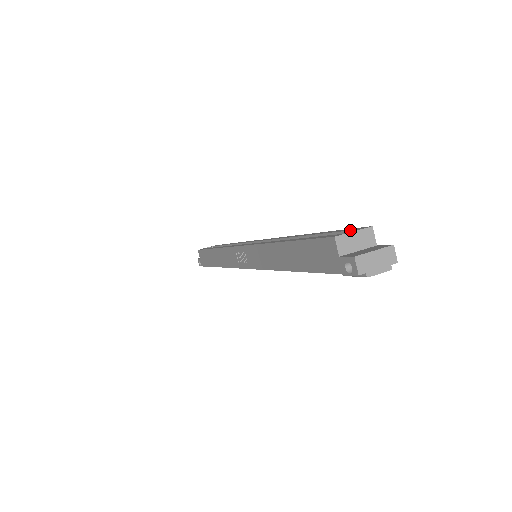
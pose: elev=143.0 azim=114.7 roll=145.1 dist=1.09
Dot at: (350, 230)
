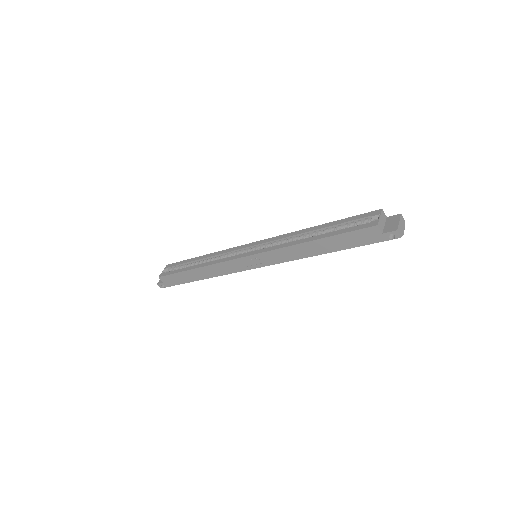
Dot at: (370, 216)
